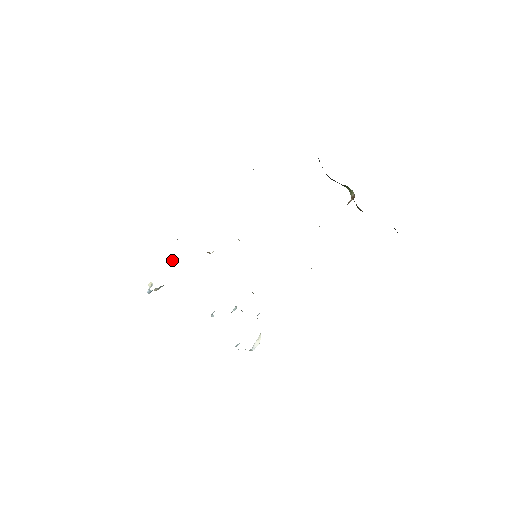
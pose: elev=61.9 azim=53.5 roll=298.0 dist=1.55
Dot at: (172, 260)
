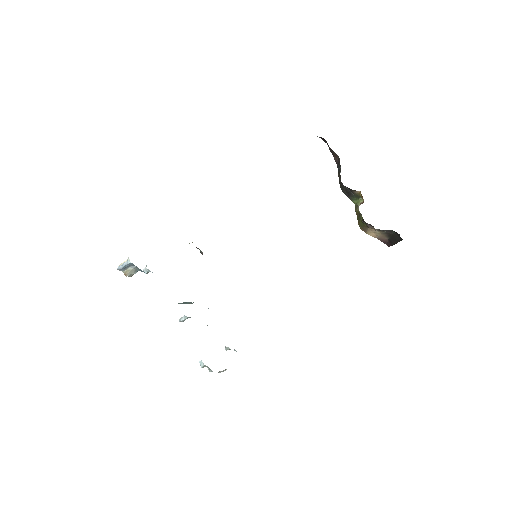
Dot at: (145, 268)
